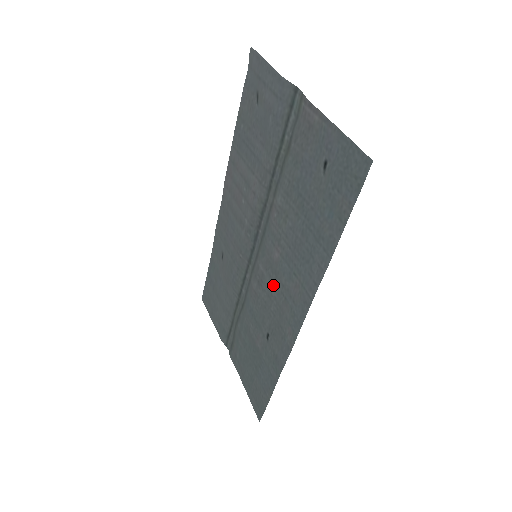
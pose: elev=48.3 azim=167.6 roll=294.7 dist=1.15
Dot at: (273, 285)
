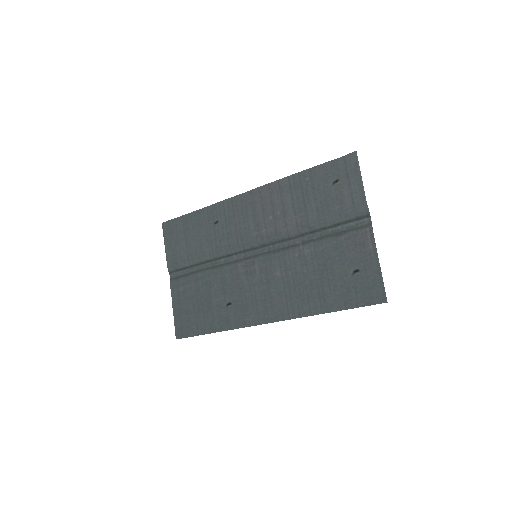
Dot at: (260, 285)
